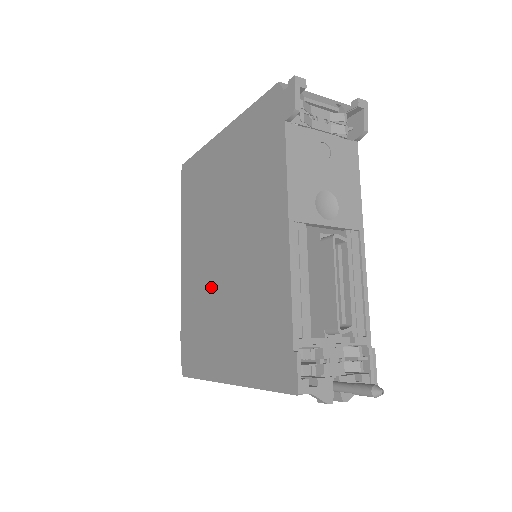
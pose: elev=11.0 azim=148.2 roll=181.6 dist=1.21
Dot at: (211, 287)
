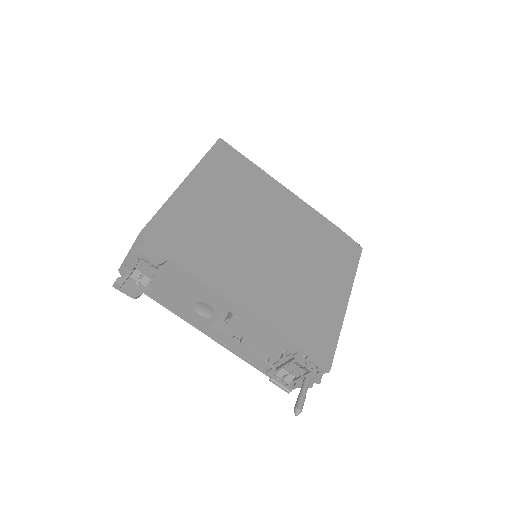
Dot at: occluded
